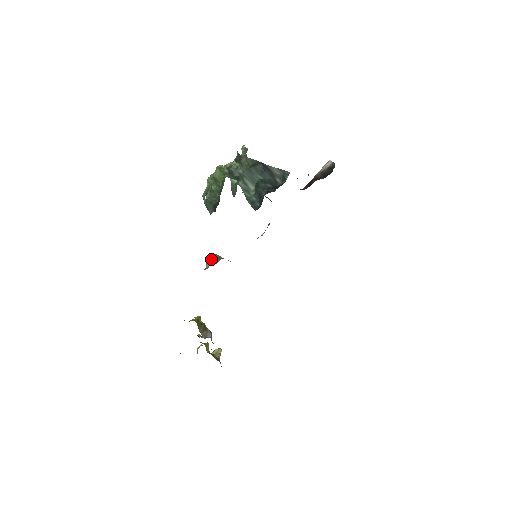
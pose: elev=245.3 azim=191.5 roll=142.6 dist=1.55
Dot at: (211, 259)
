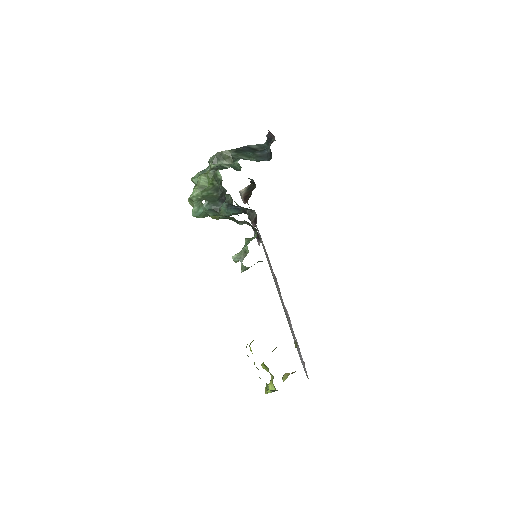
Dot at: (241, 251)
